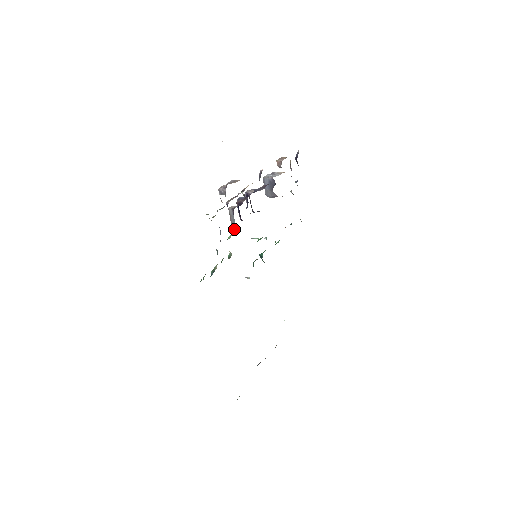
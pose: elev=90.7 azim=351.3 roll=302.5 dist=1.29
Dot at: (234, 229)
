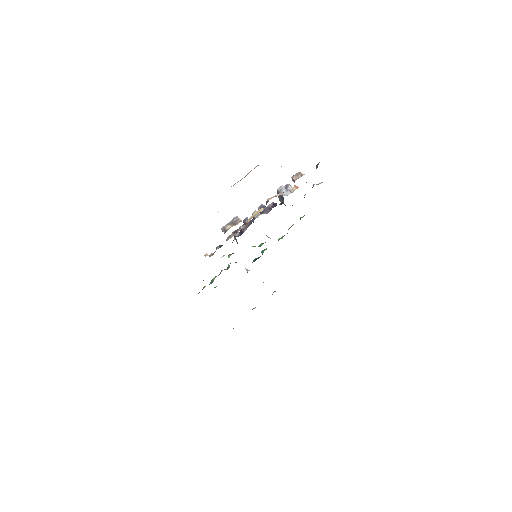
Dot at: (237, 243)
